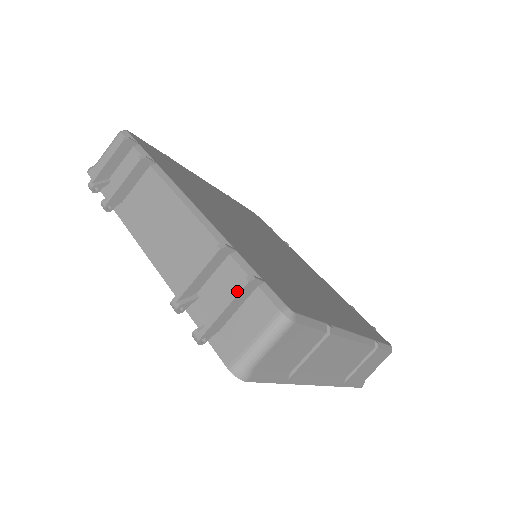
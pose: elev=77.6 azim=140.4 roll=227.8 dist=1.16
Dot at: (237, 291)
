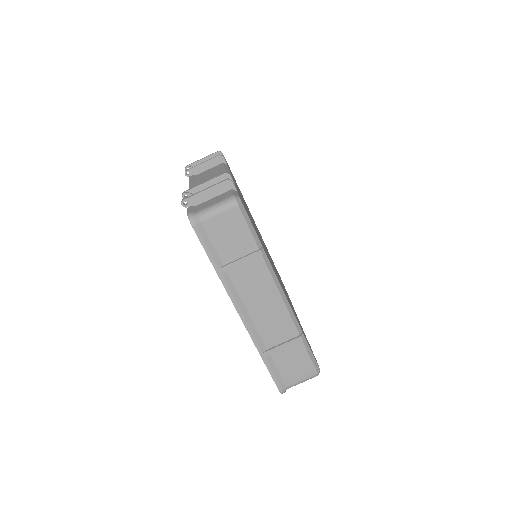
Dot at: (219, 183)
